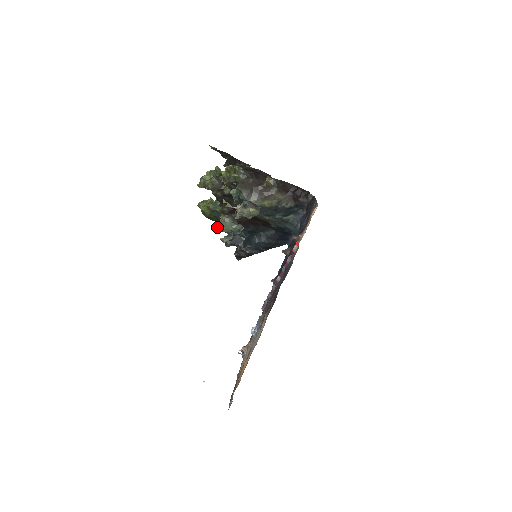
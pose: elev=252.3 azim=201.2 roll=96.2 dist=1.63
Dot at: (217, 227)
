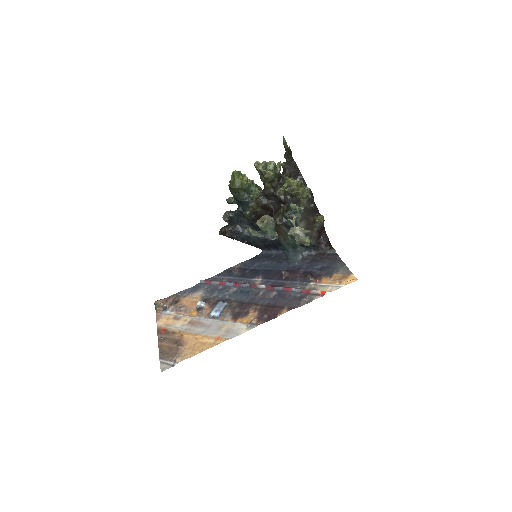
Dot at: (229, 199)
